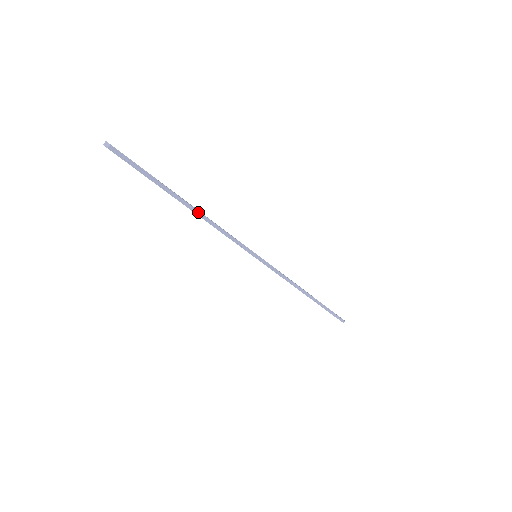
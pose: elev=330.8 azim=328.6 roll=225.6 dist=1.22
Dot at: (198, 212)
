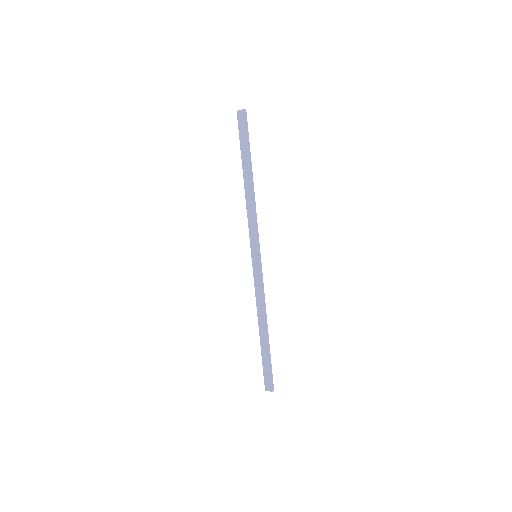
Dot at: (253, 186)
